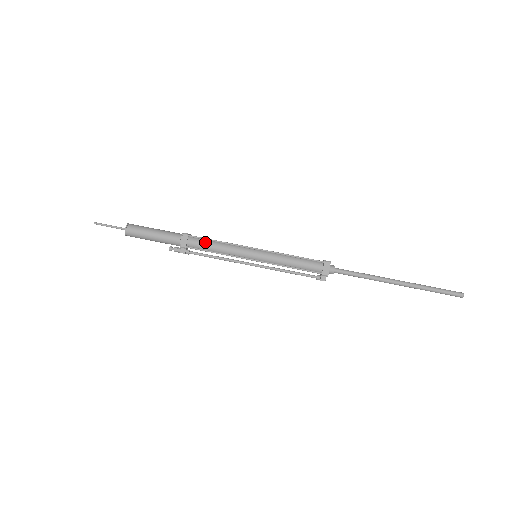
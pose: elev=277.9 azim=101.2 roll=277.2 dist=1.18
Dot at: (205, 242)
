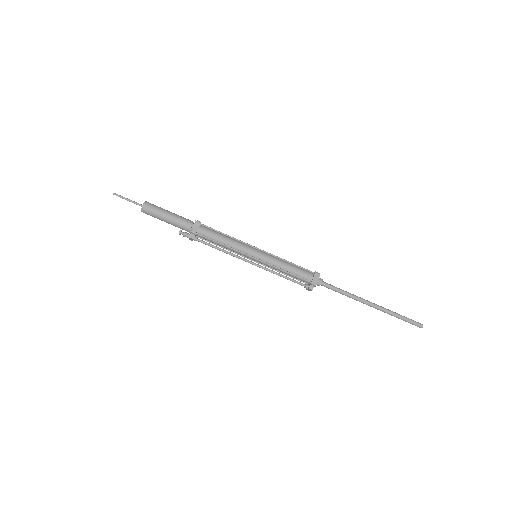
Dot at: (214, 233)
